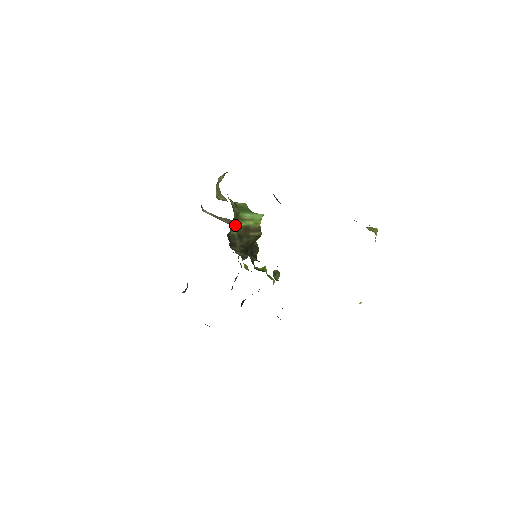
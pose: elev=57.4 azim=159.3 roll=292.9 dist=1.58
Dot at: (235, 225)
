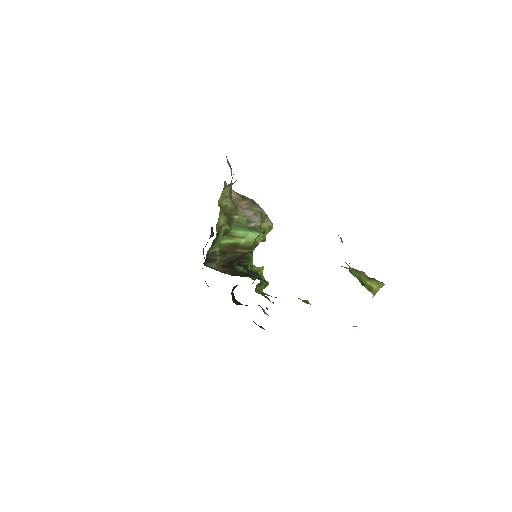
Dot at: (219, 243)
